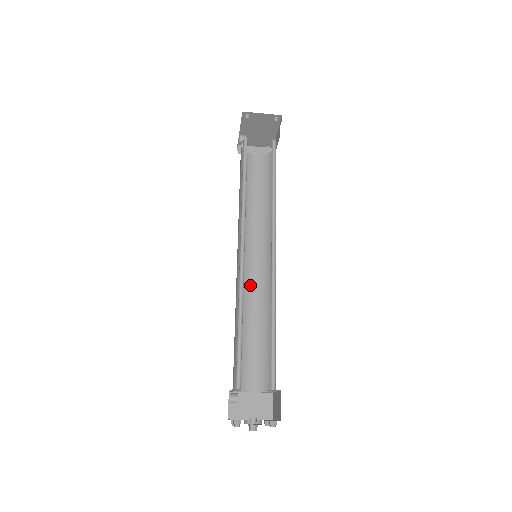
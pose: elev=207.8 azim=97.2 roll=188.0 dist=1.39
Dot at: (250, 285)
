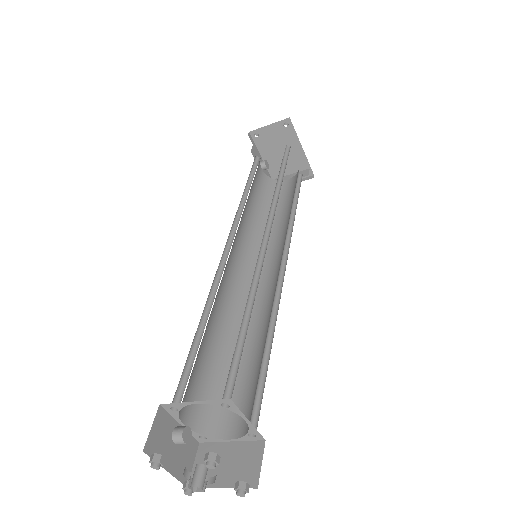
Dot at: (256, 299)
